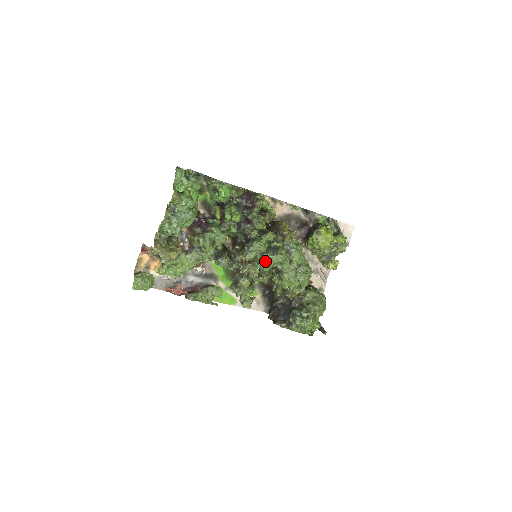
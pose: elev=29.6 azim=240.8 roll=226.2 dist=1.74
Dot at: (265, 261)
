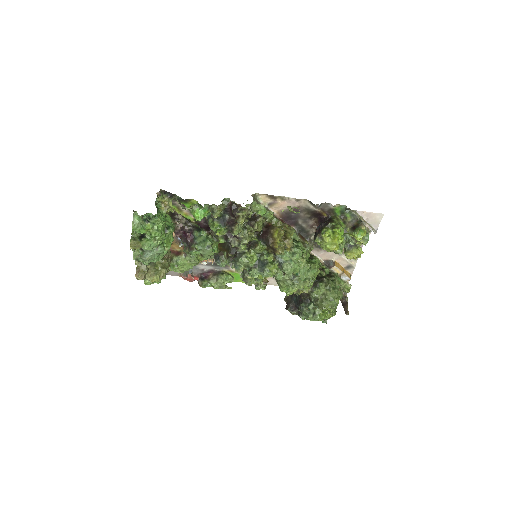
Dot at: (254, 275)
